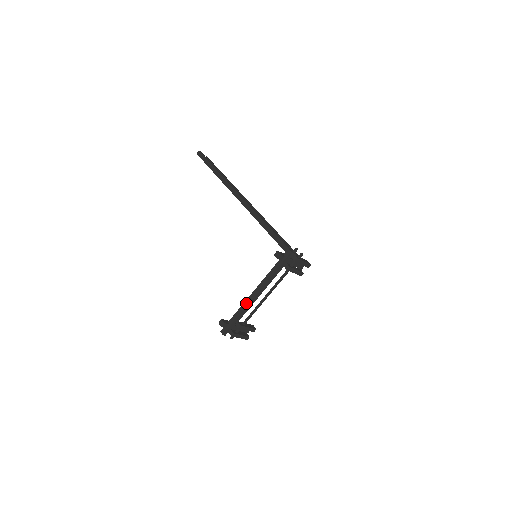
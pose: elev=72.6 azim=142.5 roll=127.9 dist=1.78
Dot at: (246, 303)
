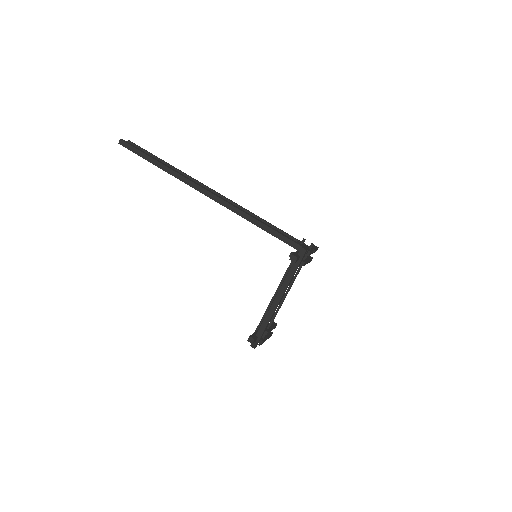
Dot at: (270, 313)
